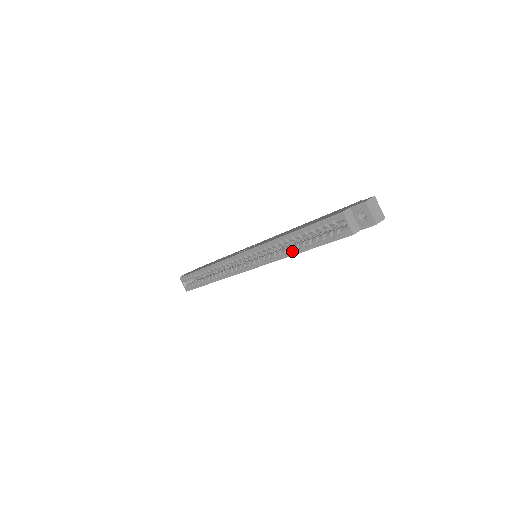
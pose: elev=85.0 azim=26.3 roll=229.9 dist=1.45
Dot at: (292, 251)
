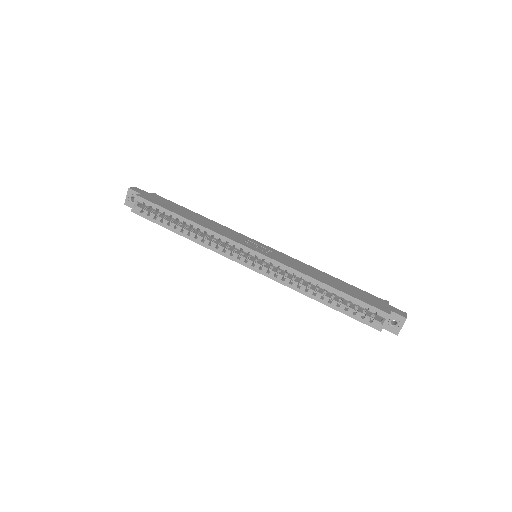
Dot at: (314, 295)
